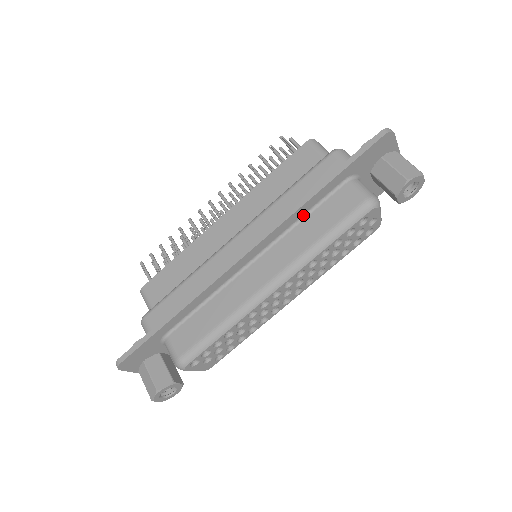
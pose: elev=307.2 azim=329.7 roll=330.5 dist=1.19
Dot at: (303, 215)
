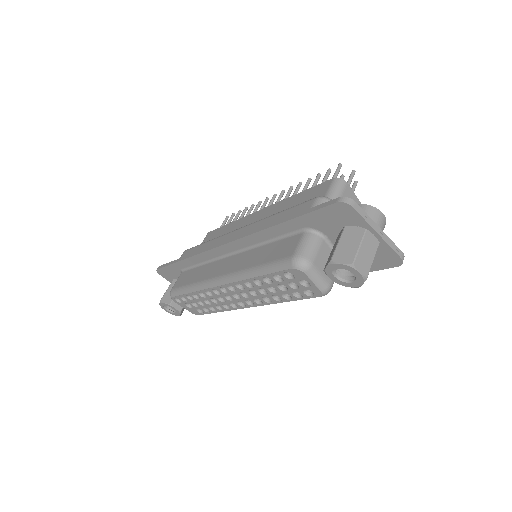
Dot at: (268, 240)
